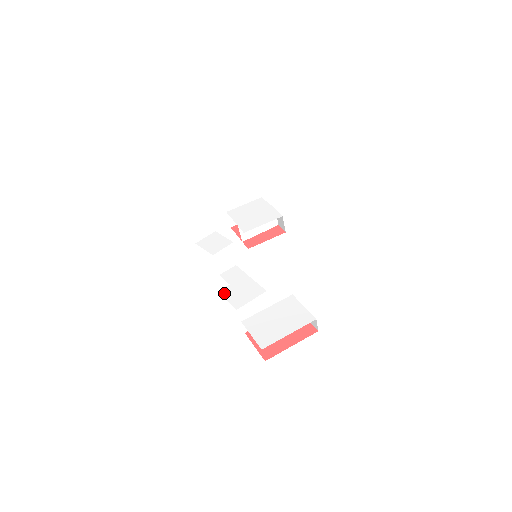
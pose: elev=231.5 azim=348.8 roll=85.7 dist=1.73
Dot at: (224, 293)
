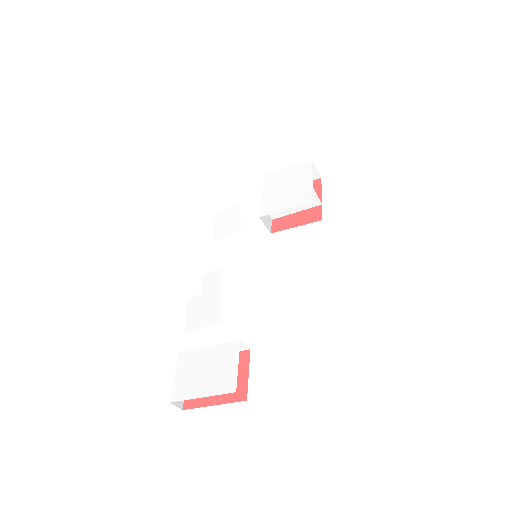
Dot at: (190, 304)
